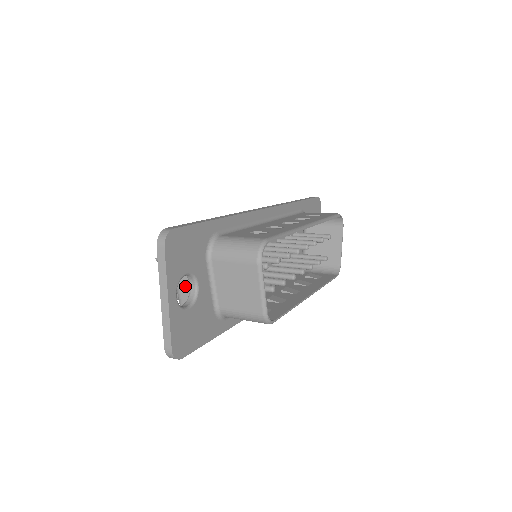
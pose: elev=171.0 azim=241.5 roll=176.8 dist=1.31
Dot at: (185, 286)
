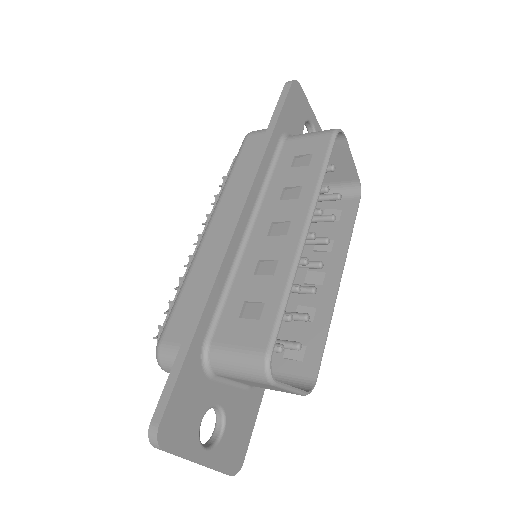
Dot at: occluded
